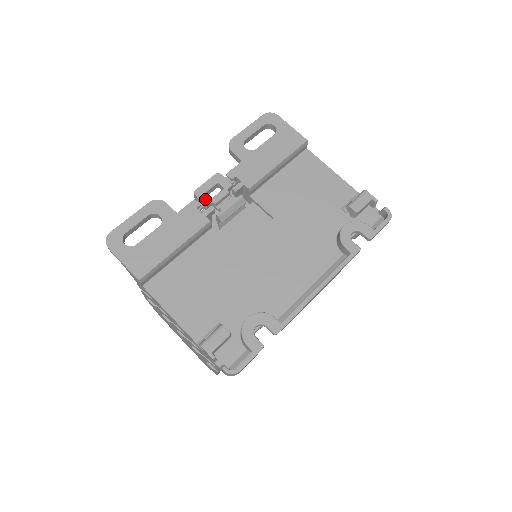
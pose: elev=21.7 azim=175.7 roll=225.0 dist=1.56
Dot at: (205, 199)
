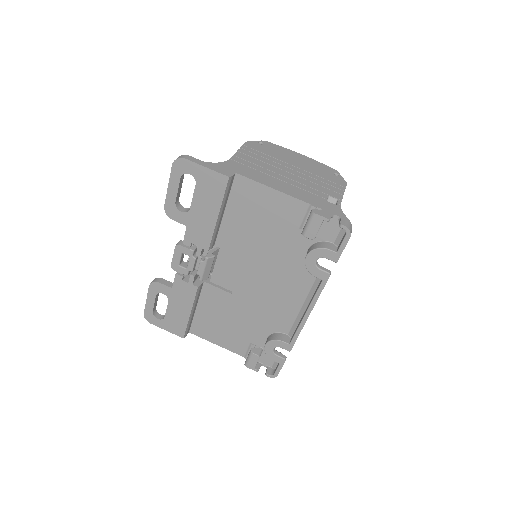
Dot at: (182, 271)
